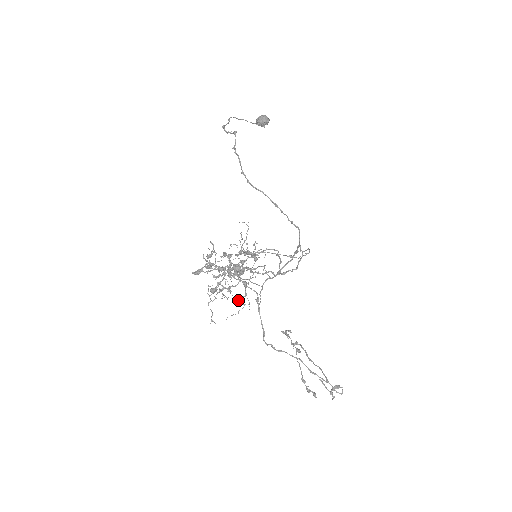
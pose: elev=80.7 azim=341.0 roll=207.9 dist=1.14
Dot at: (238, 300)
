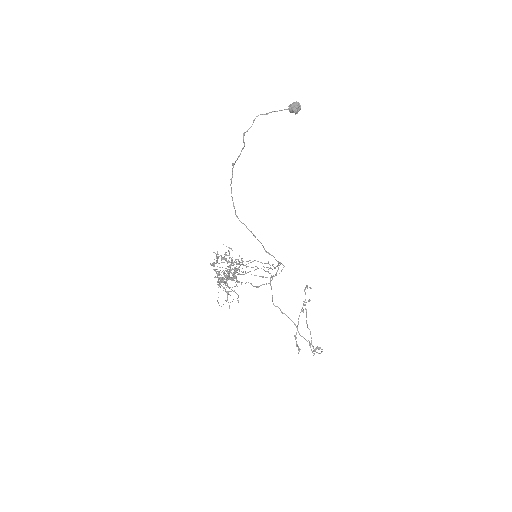
Dot at: (230, 295)
